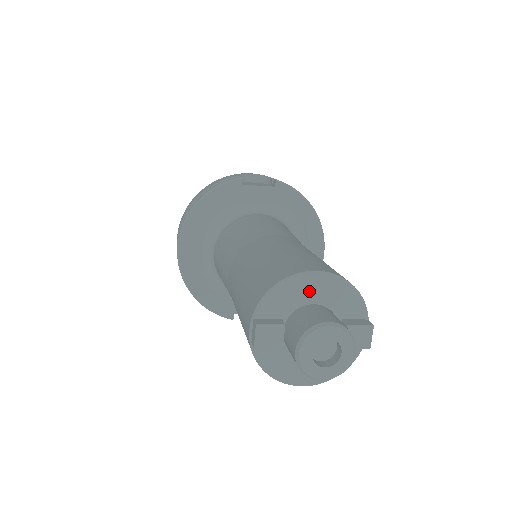
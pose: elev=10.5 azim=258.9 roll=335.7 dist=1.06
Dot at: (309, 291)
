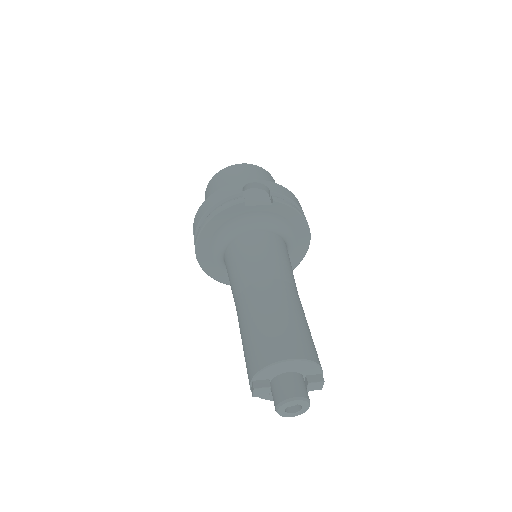
Dot at: (286, 368)
